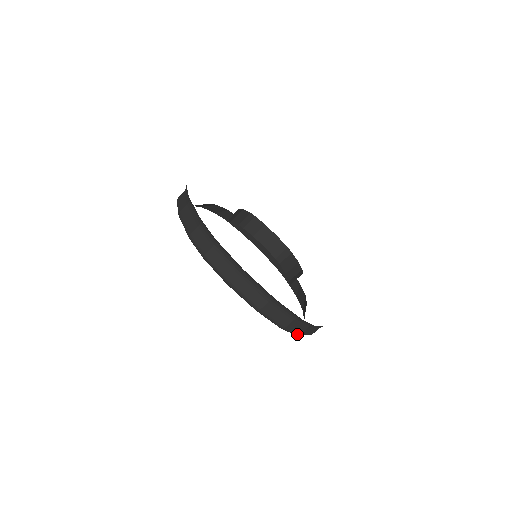
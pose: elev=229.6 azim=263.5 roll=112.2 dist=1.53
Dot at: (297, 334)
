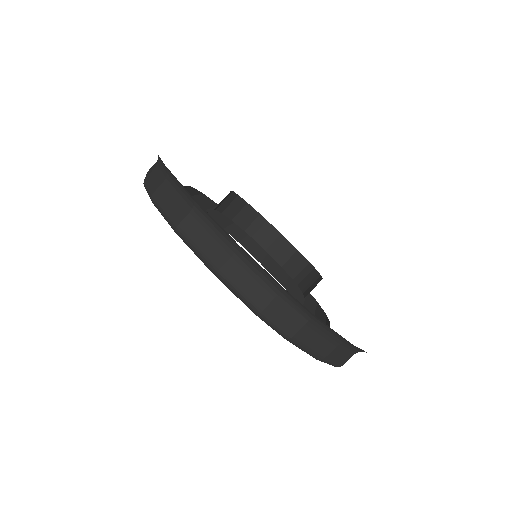
Dot at: (287, 335)
